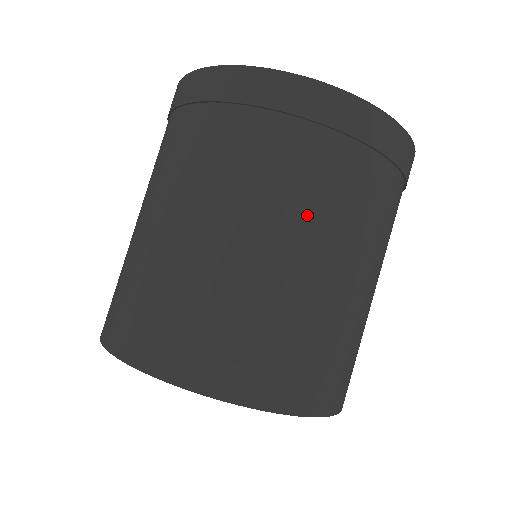
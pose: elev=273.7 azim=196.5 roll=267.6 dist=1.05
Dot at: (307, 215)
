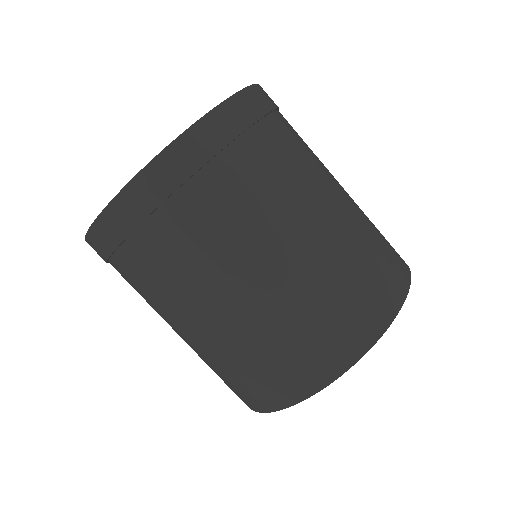
Dot at: (219, 263)
